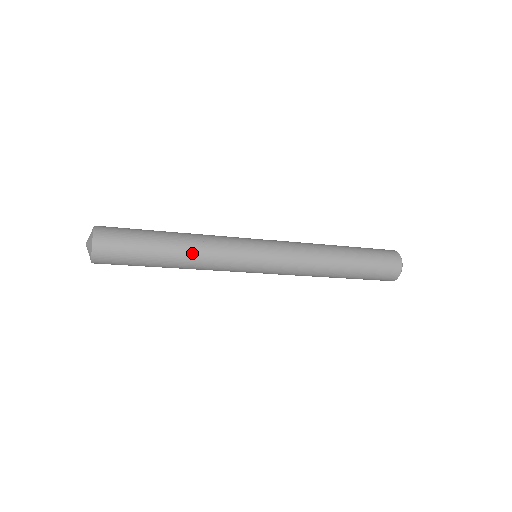
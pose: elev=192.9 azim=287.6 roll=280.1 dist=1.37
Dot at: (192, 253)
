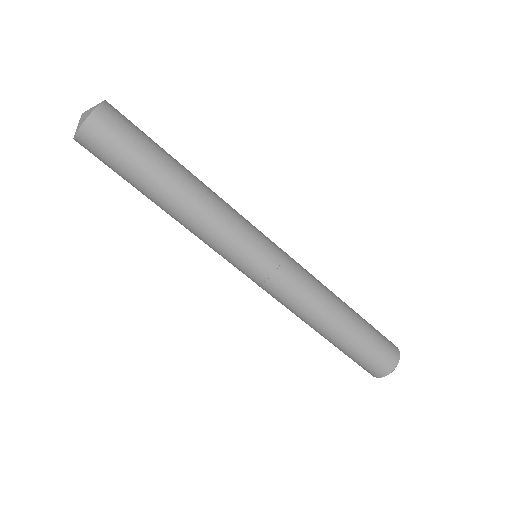
Dot at: (202, 190)
